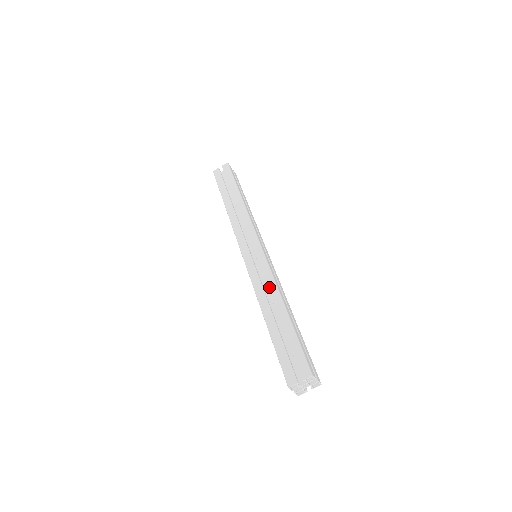
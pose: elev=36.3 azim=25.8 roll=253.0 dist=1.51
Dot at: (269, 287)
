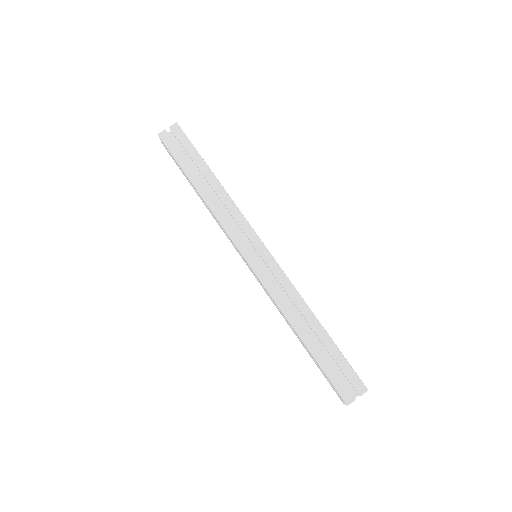
Dot at: (293, 299)
